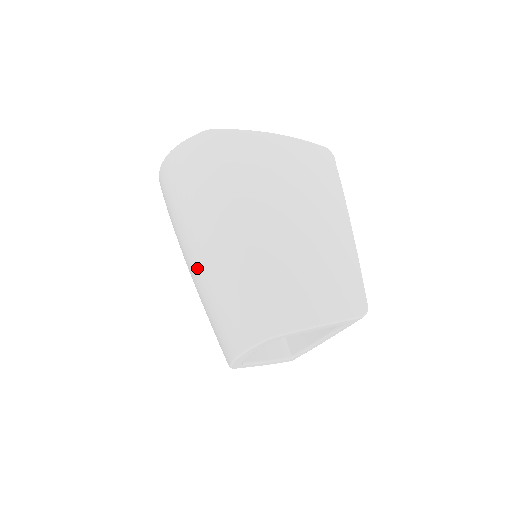
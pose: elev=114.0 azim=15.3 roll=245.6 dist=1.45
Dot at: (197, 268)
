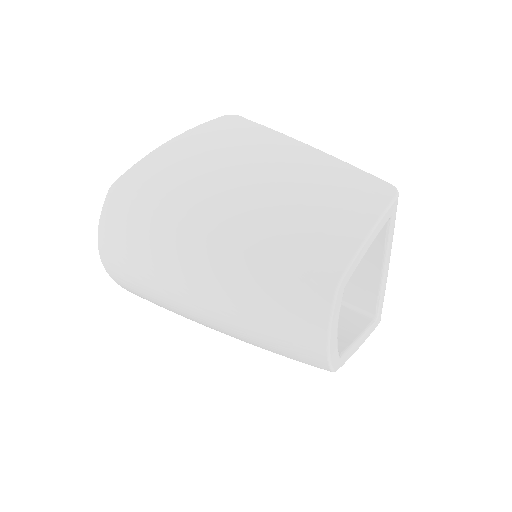
Dot at: (212, 307)
